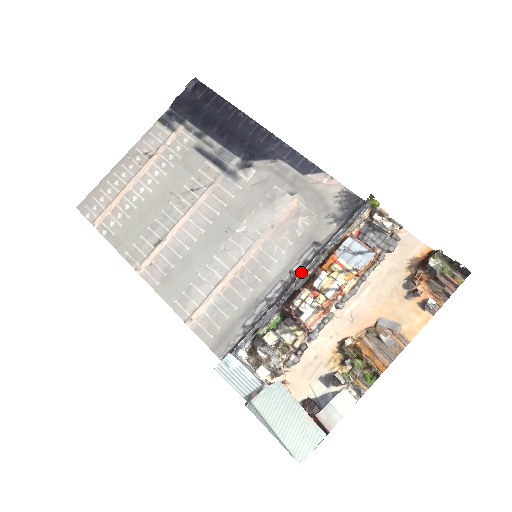
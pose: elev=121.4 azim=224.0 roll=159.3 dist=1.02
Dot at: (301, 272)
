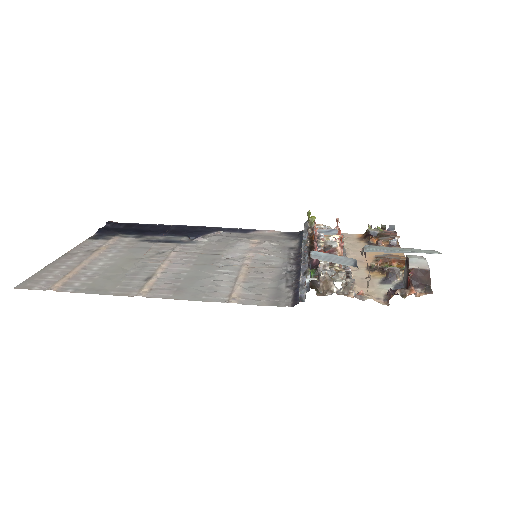
Dot at: (298, 257)
